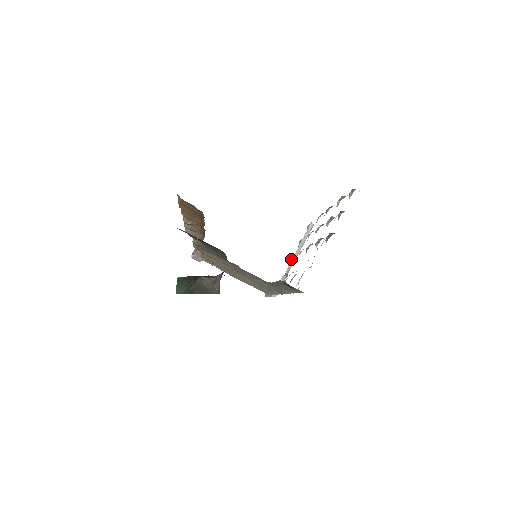
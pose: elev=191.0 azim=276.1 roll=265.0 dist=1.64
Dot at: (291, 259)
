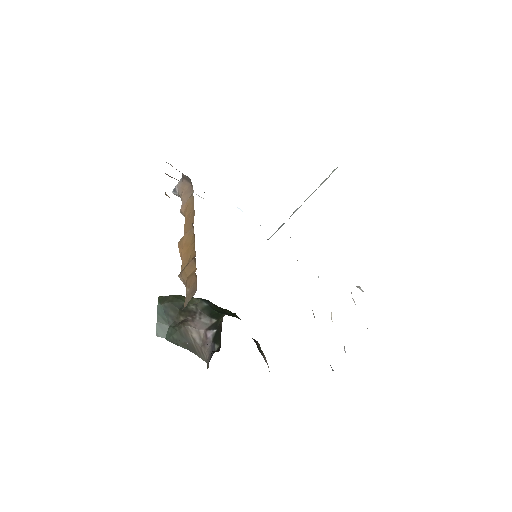
Dot at: occluded
